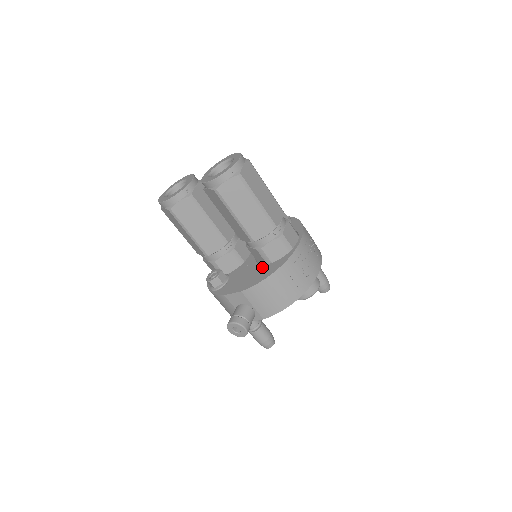
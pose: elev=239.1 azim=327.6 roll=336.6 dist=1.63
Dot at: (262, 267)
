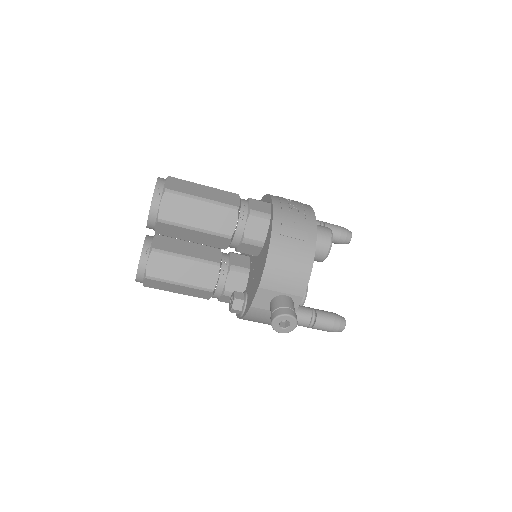
Dot at: (261, 254)
